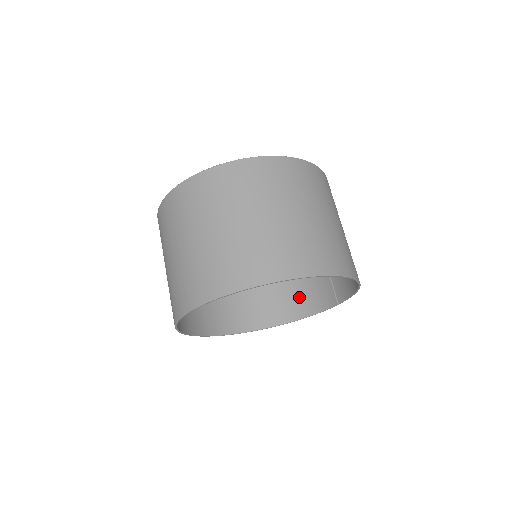
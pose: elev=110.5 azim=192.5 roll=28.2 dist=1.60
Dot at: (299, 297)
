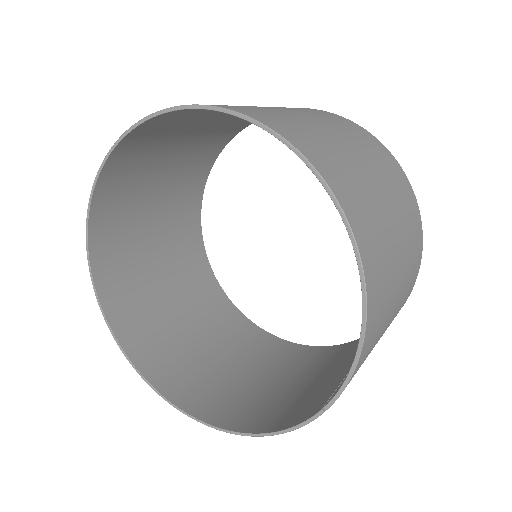
Dot at: (279, 408)
